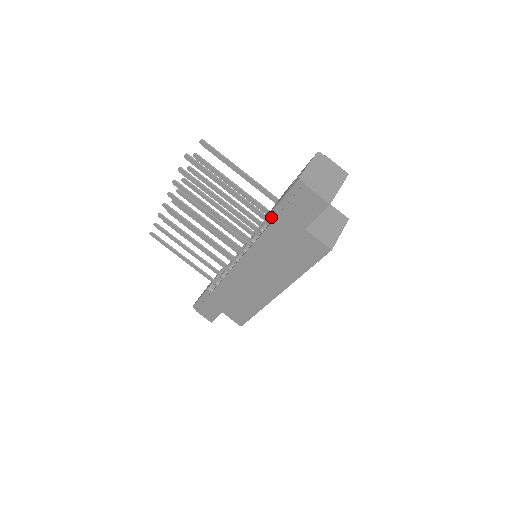
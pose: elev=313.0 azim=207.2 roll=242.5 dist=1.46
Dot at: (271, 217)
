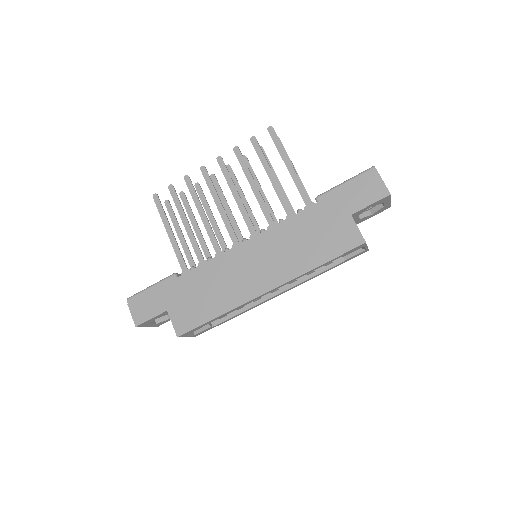
Dot at: (322, 197)
